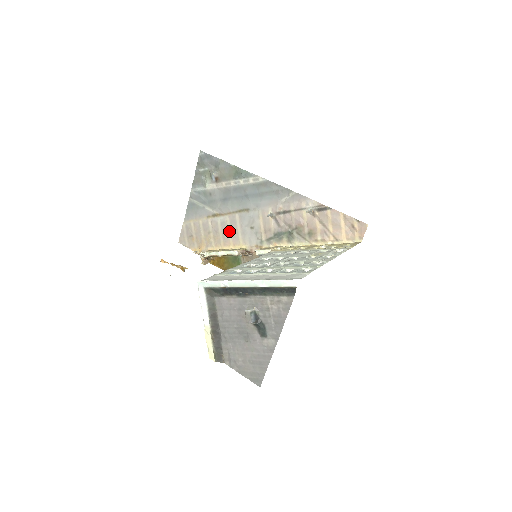
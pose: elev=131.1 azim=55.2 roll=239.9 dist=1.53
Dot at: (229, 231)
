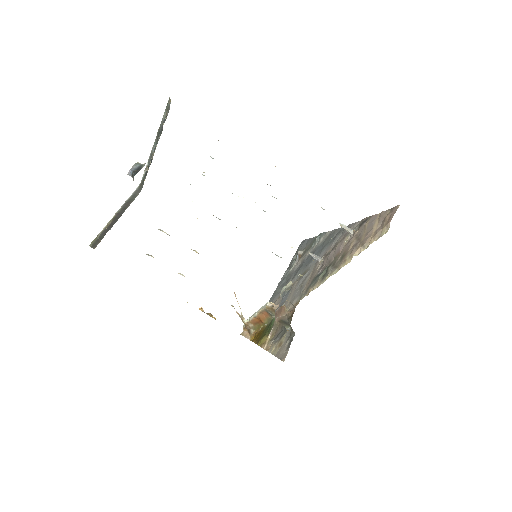
Dot at: occluded
